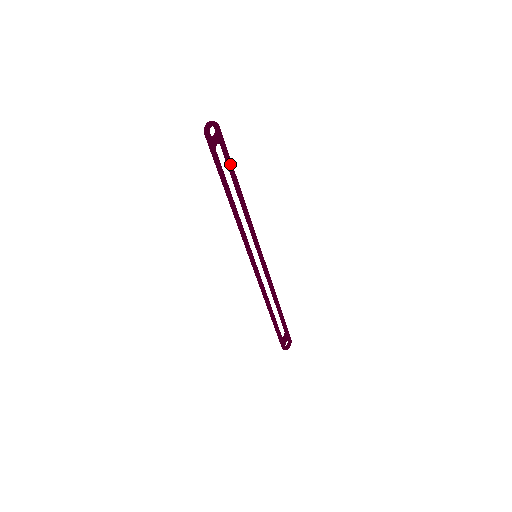
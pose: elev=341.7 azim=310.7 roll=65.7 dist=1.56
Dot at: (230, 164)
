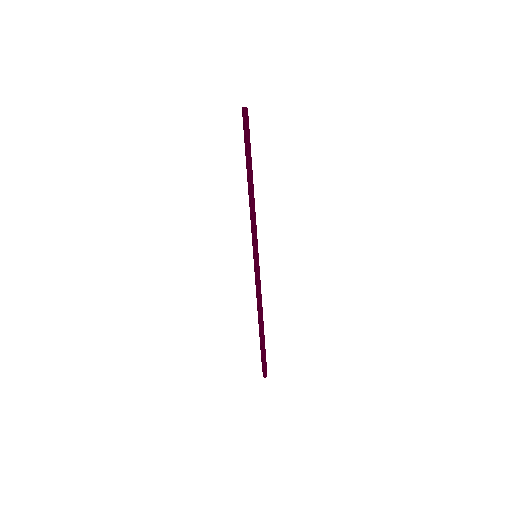
Dot at: occluded
